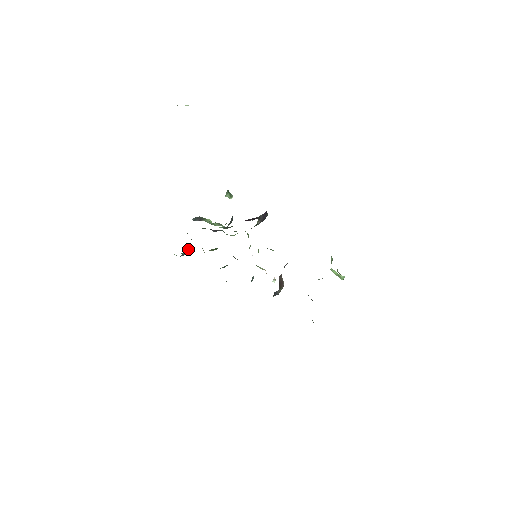
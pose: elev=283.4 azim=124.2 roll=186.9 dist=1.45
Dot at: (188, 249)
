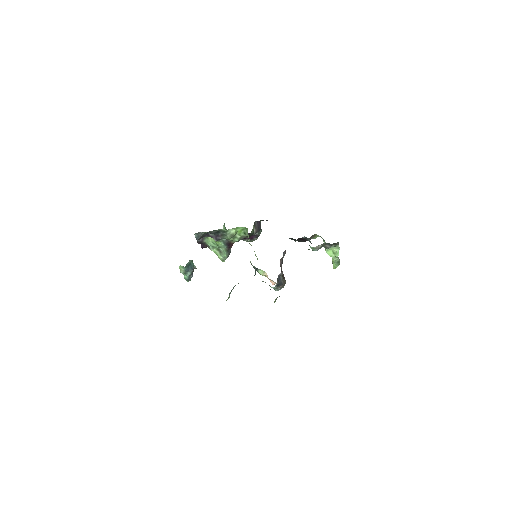
Dot at: (192, 273)
